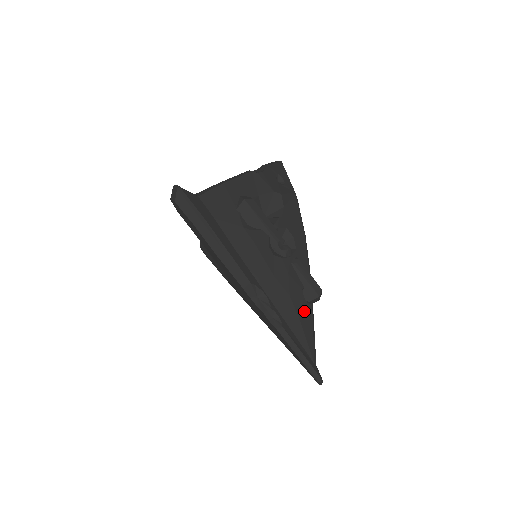
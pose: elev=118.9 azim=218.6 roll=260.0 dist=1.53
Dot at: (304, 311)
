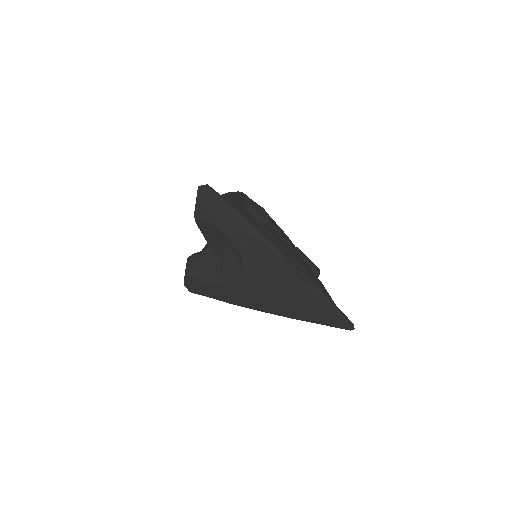
Dot at: (318, 280)
